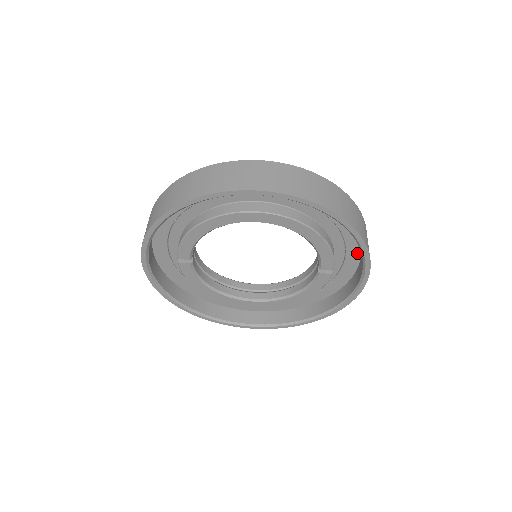
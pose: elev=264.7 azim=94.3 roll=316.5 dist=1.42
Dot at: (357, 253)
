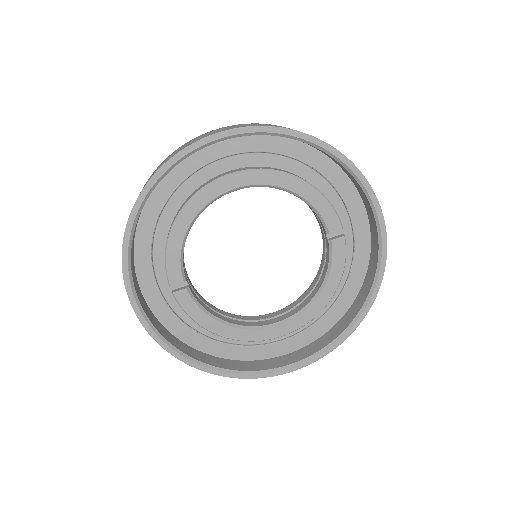
Dot at: (358, 203)
